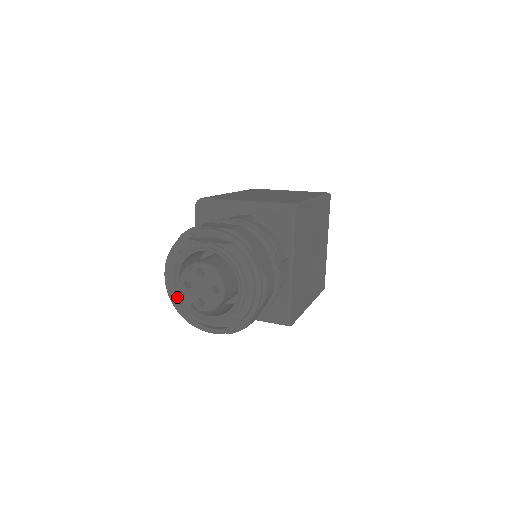
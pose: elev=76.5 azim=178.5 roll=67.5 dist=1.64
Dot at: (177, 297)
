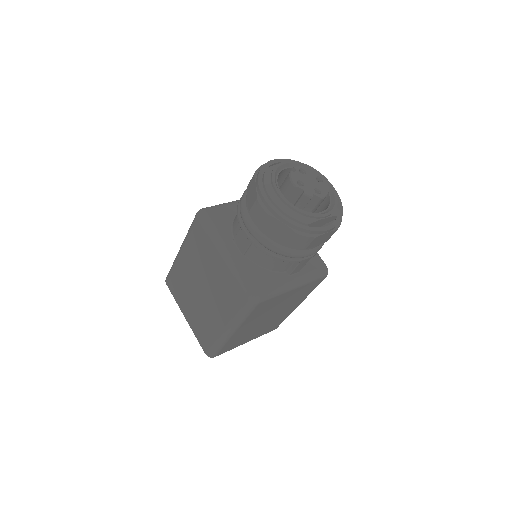
Dot at: (293, 205)
